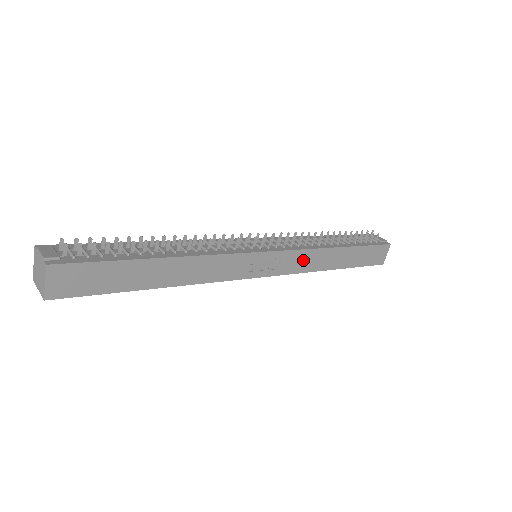
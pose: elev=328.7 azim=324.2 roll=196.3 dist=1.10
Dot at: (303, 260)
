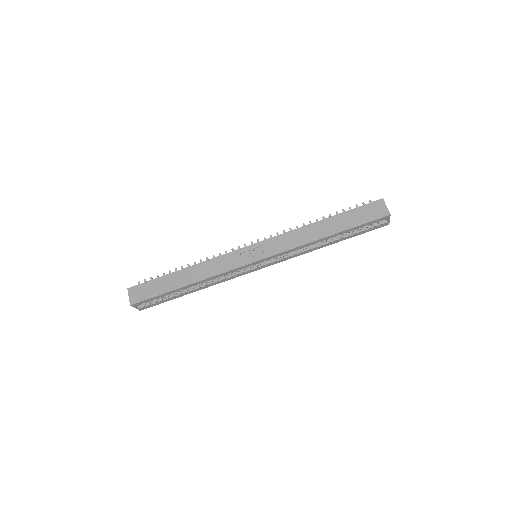
Dot at: (287, 241)
